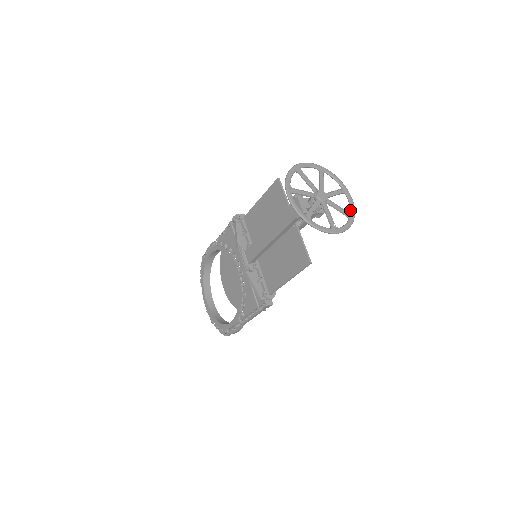
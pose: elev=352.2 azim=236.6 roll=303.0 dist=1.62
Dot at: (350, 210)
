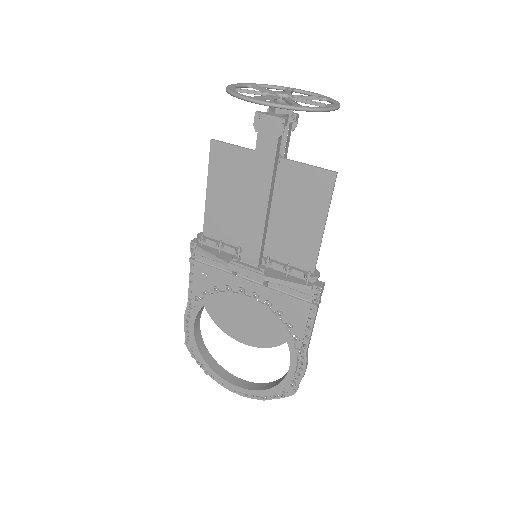
Dot at: (317, 96)
